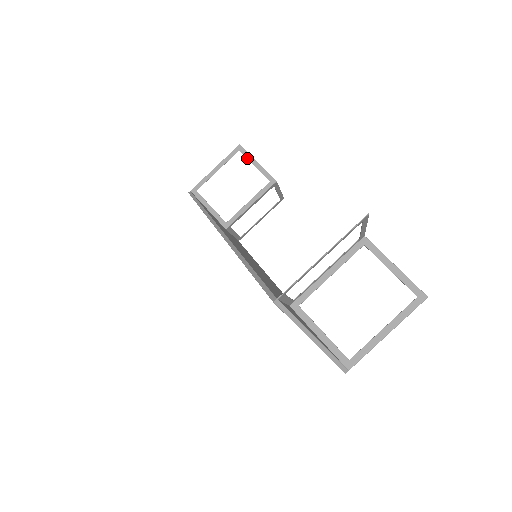
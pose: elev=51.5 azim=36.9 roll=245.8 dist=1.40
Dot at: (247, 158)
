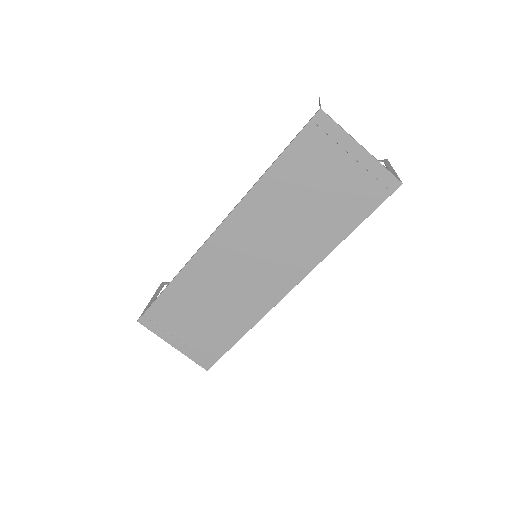
Dot at: occluded
